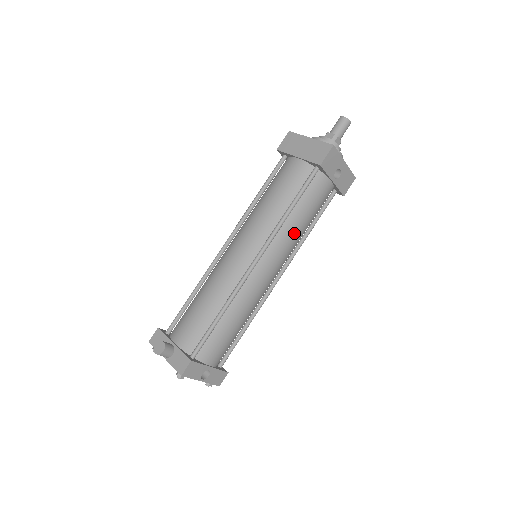
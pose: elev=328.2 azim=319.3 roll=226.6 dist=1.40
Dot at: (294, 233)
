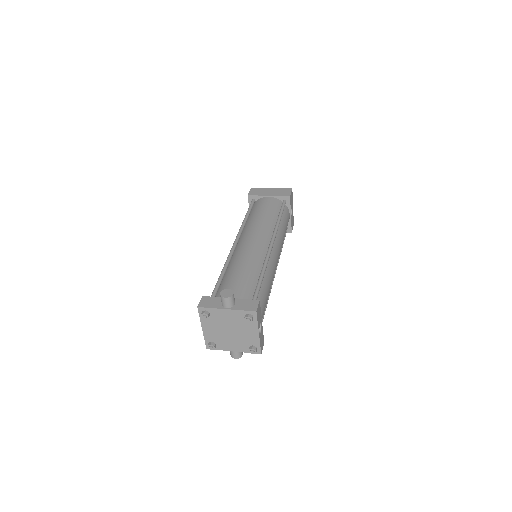
Dot at: (282, 237)
